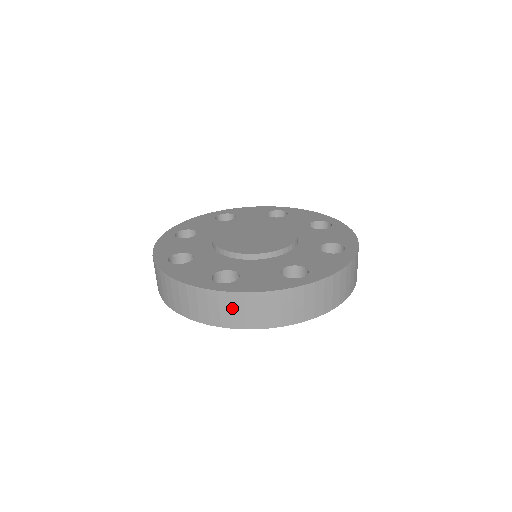
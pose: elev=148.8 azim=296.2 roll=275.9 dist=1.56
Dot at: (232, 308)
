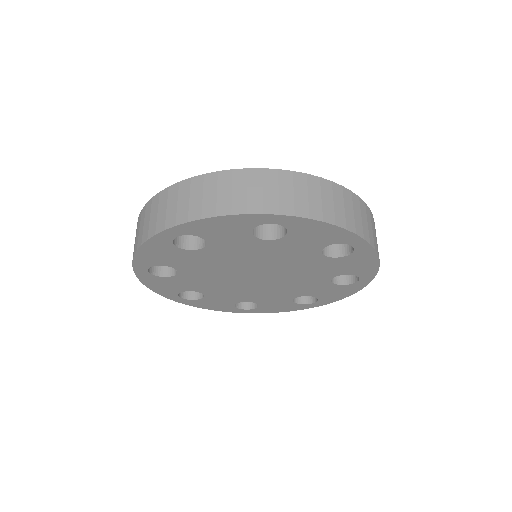
Dot at: (295, 190)
